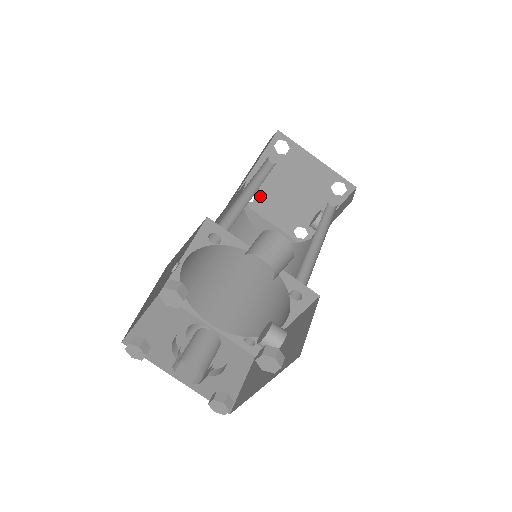
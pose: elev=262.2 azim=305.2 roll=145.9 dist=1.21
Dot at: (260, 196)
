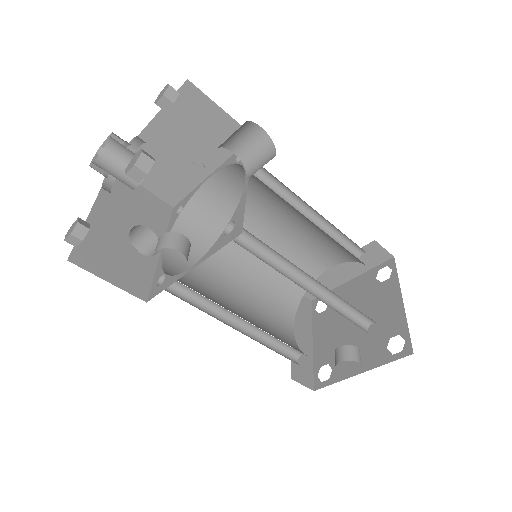
Dot at: (329, 311)
